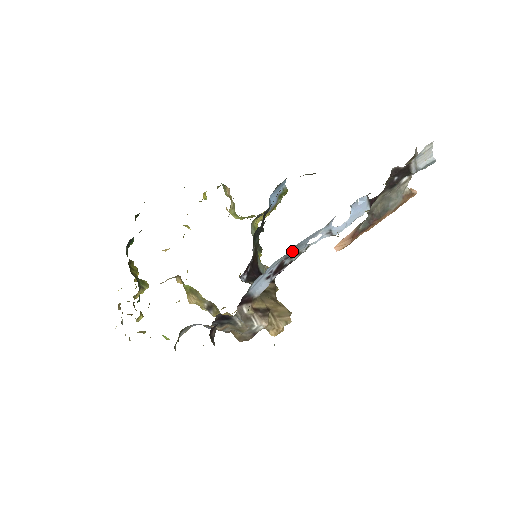
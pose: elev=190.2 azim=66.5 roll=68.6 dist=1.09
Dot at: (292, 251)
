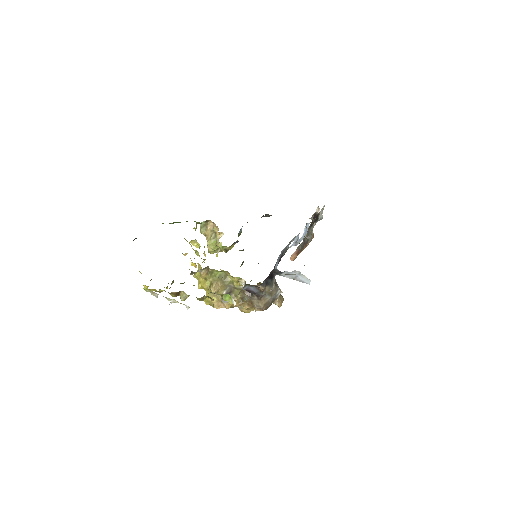
Dot at: (287, 246)
